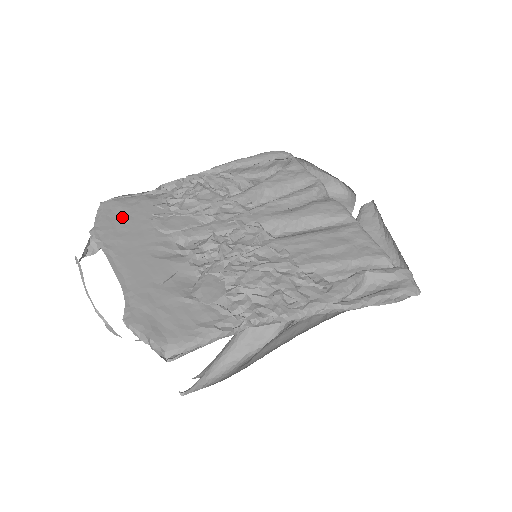
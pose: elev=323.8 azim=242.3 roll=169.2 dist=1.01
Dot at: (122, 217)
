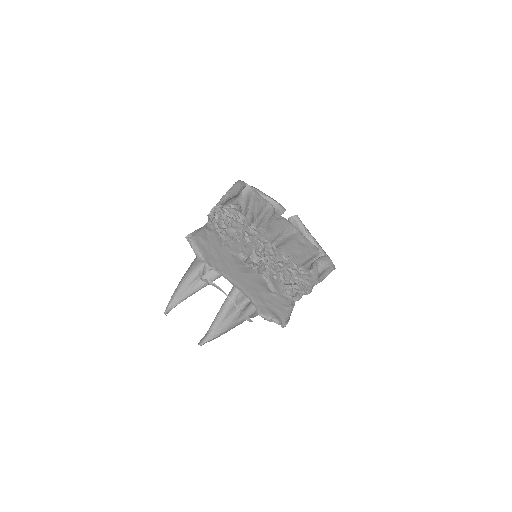
Dot at: (210, 248)
